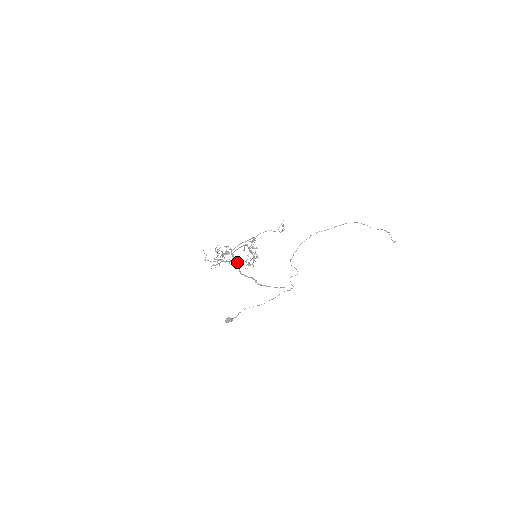
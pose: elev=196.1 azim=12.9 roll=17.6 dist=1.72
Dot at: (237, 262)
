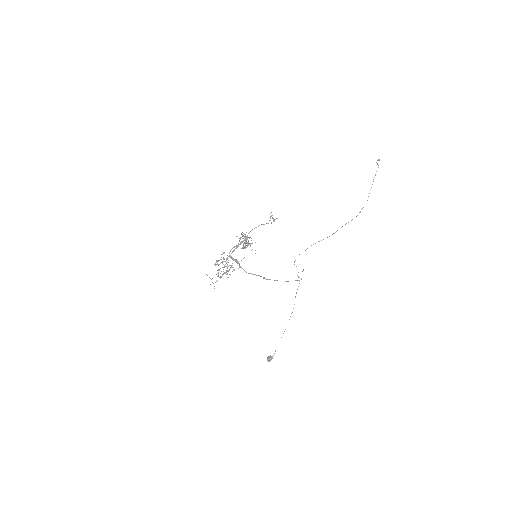
Dot at: (239, 265)
